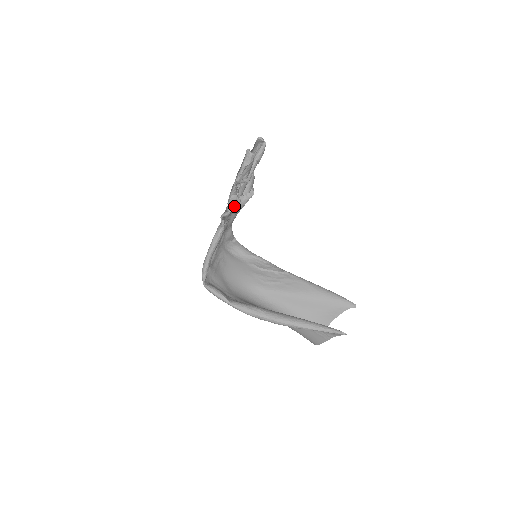
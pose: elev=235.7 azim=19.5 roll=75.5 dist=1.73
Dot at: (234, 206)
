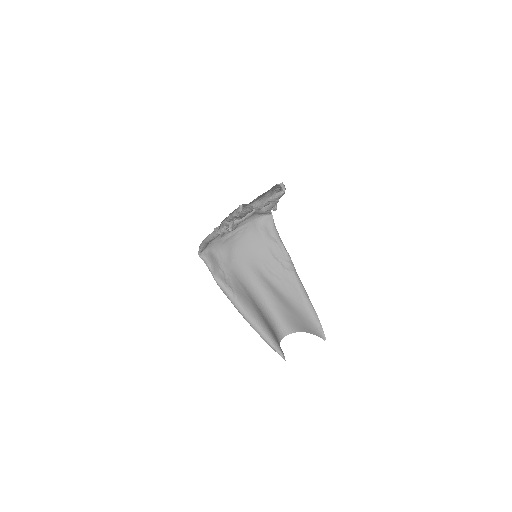
Dot at: (223, 232)
